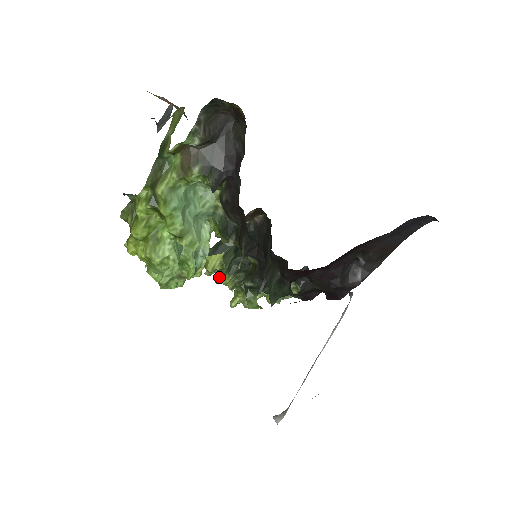
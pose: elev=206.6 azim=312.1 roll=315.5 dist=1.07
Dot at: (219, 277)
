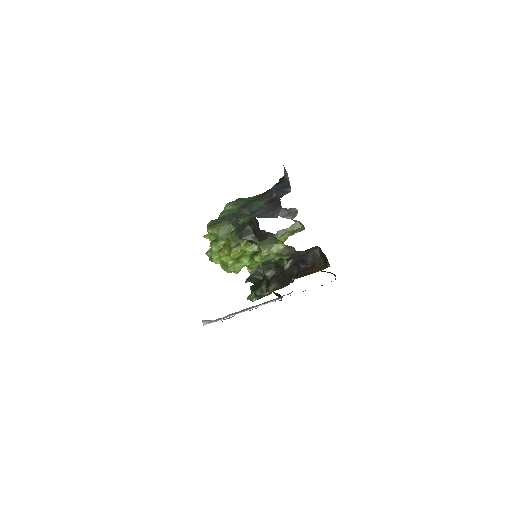
Dot at: occluded
